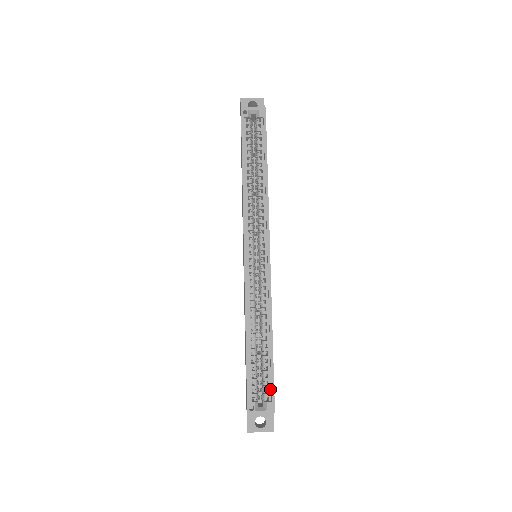
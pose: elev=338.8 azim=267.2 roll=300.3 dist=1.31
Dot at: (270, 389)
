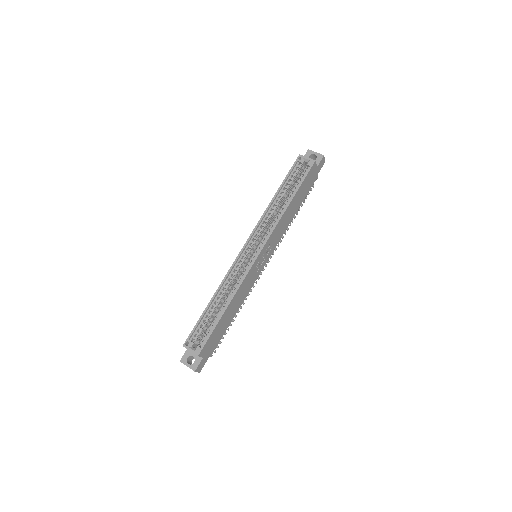
Dot at: (206, 340)
